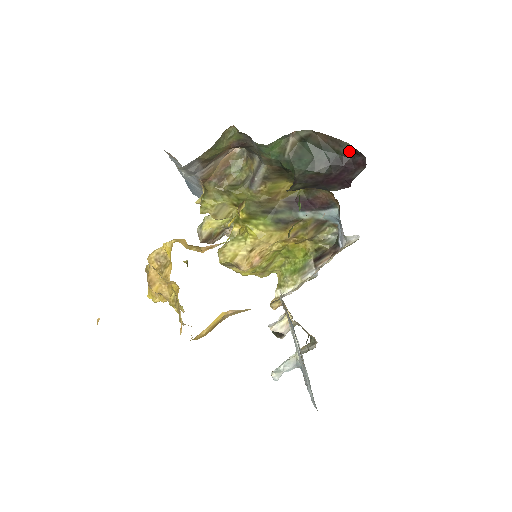
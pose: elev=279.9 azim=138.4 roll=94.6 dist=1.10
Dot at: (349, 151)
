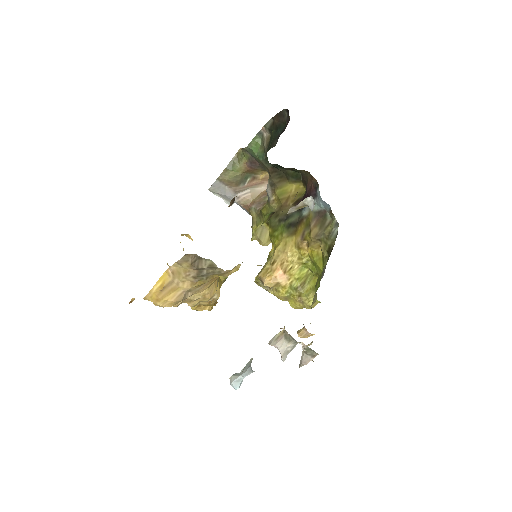
Dot at: (287, 115)
